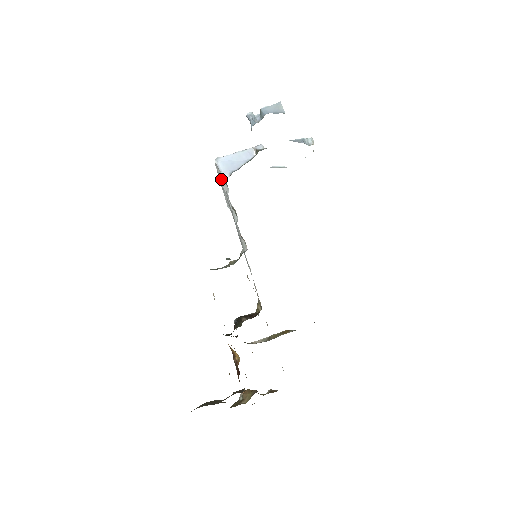
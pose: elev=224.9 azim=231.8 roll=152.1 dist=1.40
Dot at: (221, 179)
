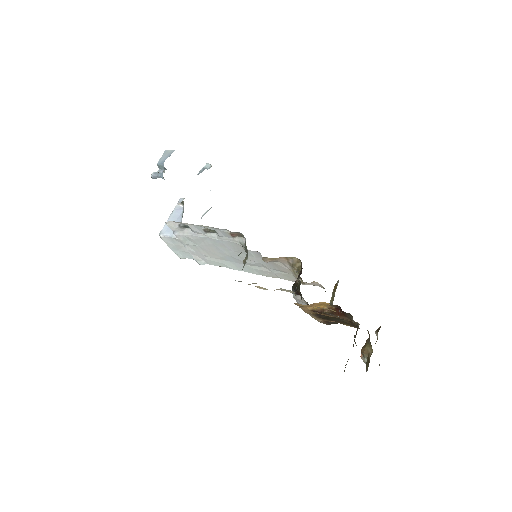
Dot at: (177, 232)
